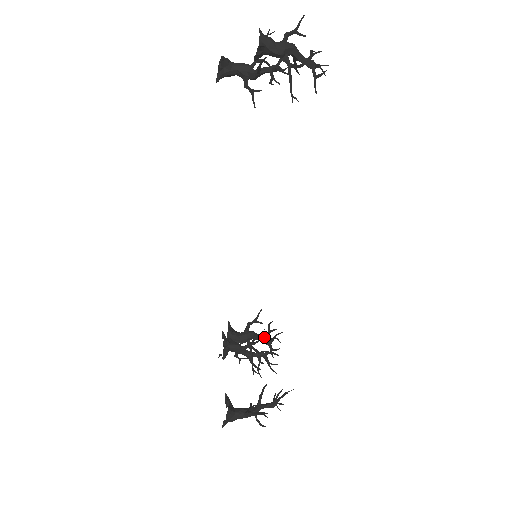
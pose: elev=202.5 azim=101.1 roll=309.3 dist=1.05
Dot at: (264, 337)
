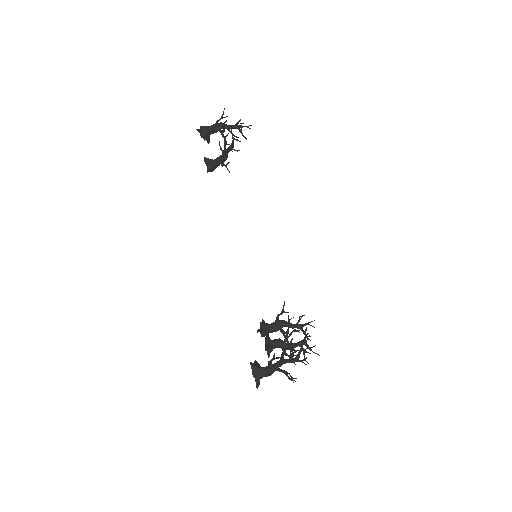
Dot at: (295, 324)
